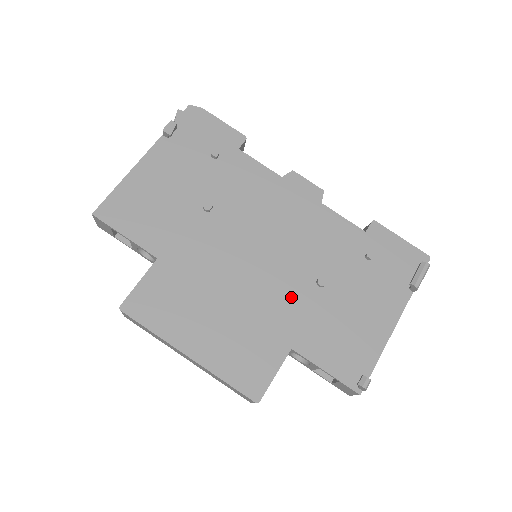
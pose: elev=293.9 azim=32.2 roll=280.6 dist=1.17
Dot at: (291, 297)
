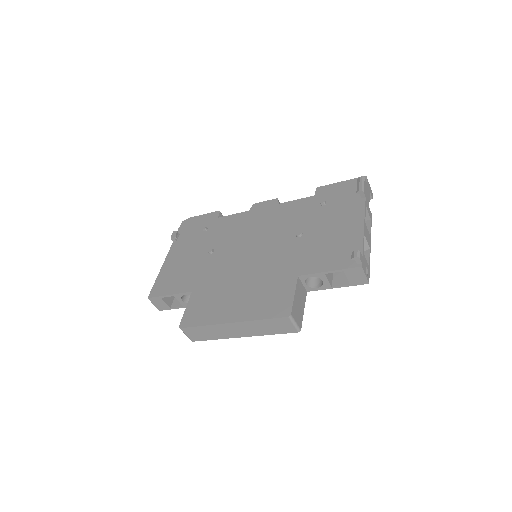
Dot at: (283, 254)
